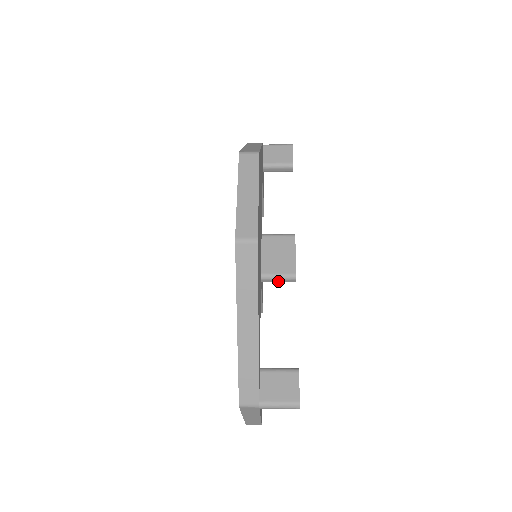
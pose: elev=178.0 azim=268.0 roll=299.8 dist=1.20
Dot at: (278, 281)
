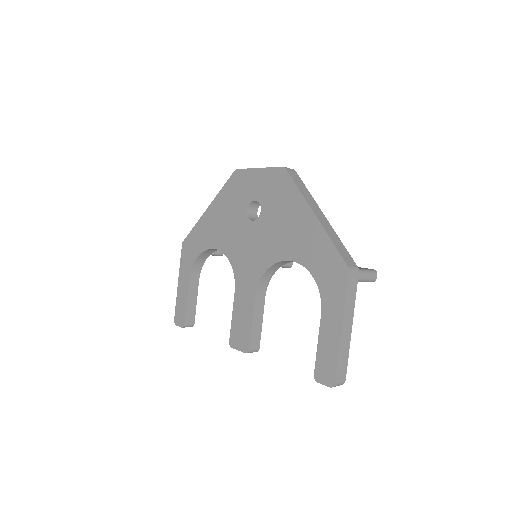
Dot at: occluded
